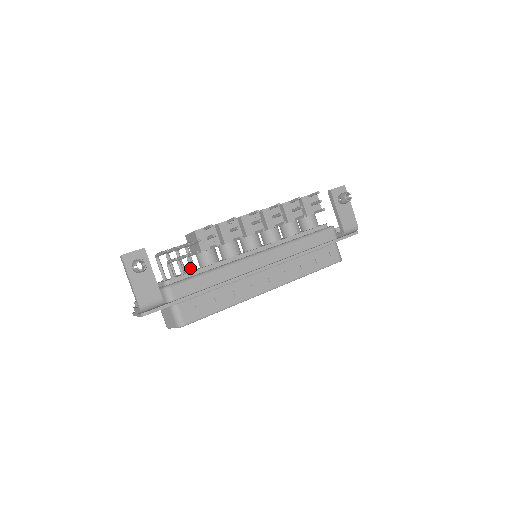
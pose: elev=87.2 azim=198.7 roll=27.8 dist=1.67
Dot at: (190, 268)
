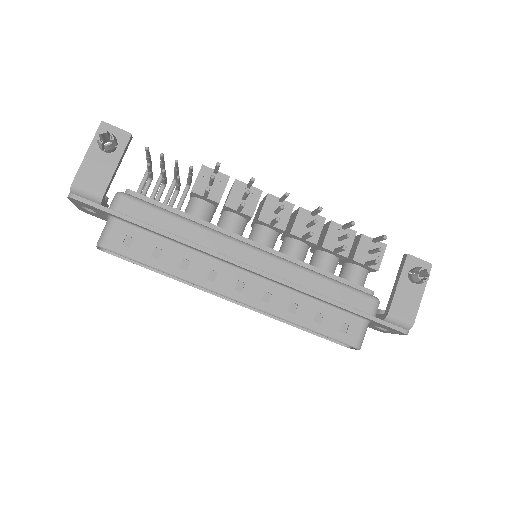
Dot at: (169, 203)
